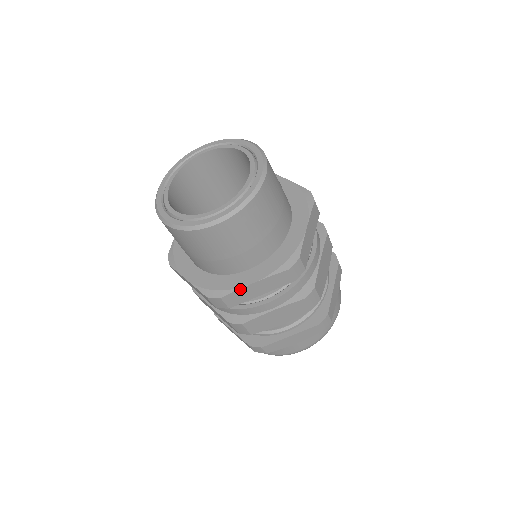
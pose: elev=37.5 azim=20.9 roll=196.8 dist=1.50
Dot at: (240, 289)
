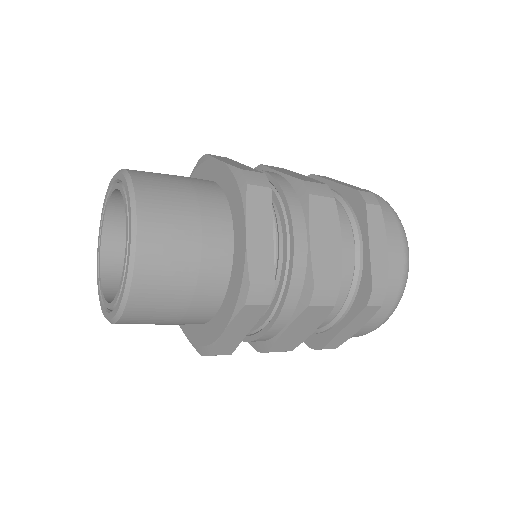
Dot at: (180, 326)
